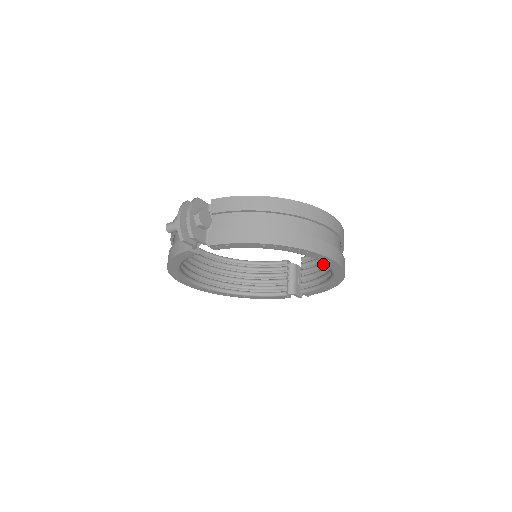
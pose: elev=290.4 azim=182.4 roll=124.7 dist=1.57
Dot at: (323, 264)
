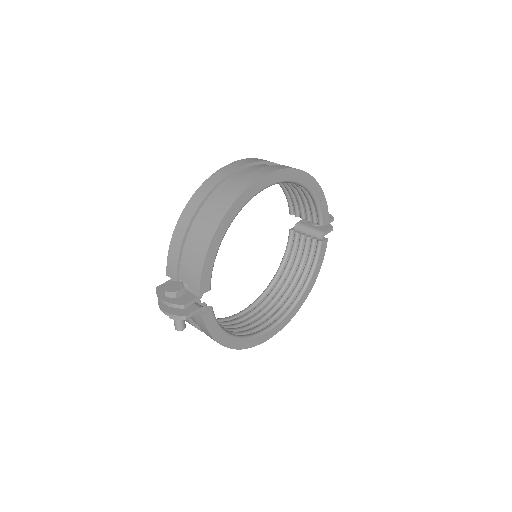
Dot at: (294, 192)
